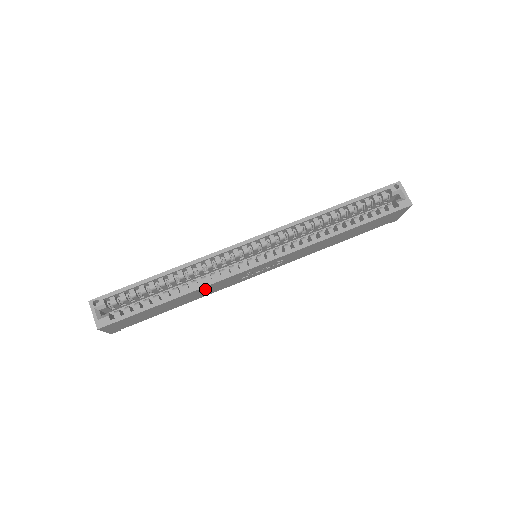
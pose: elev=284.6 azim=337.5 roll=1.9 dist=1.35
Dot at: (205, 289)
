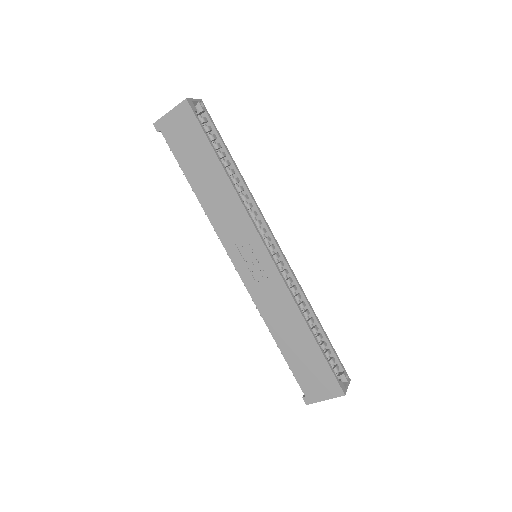
Dot at: (230, 202)
